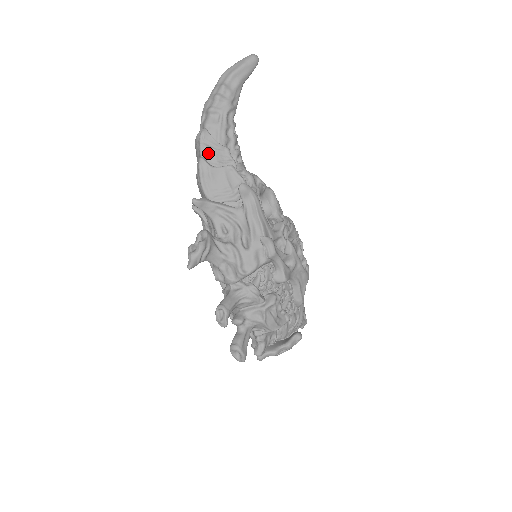
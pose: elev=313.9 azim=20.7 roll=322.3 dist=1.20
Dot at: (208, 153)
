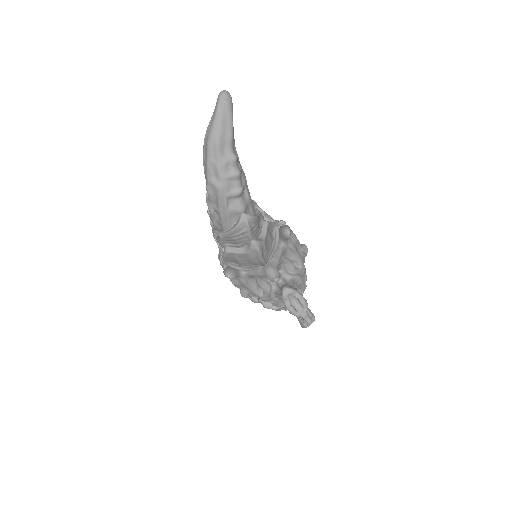
Dot at: (255, 232)
